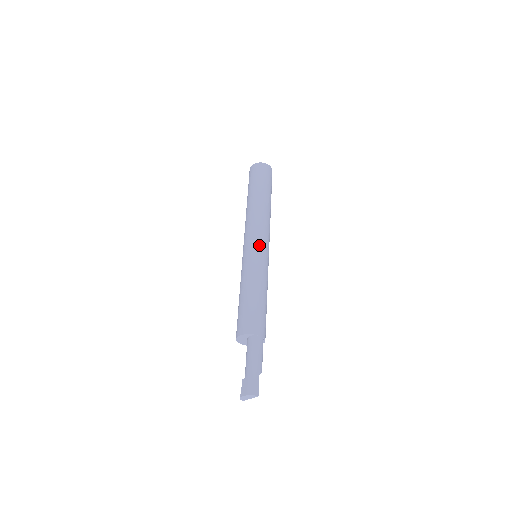
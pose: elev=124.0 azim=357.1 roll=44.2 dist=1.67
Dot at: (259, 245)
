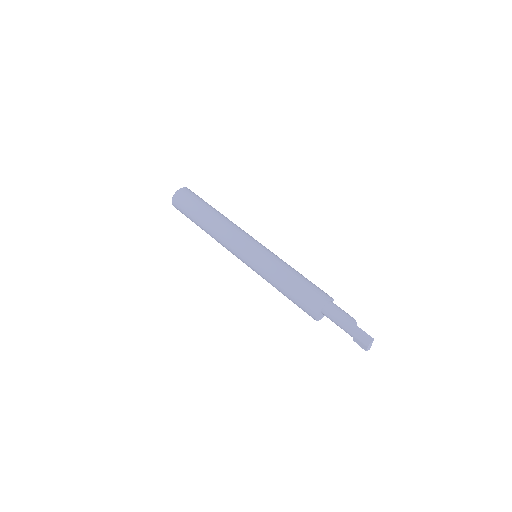
Dot at: (248, 251)
